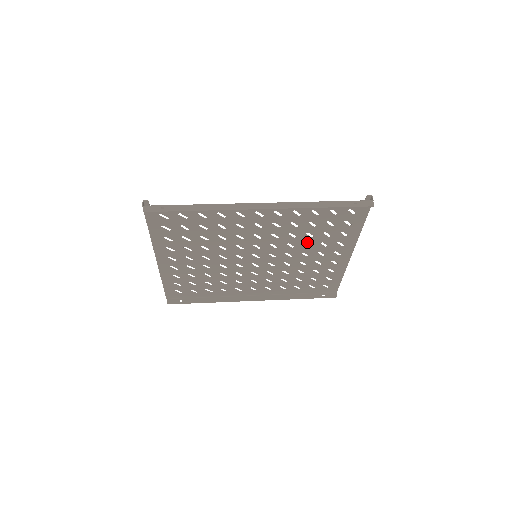
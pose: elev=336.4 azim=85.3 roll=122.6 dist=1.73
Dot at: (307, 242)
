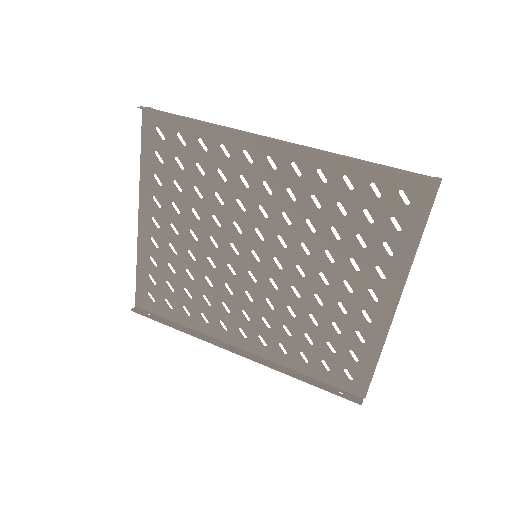
Dot at: (330, 249)
